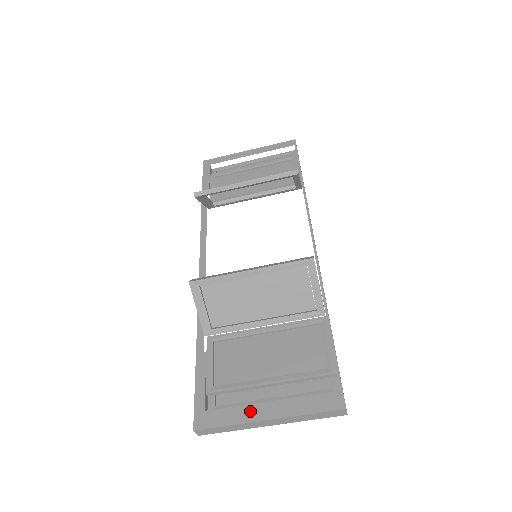
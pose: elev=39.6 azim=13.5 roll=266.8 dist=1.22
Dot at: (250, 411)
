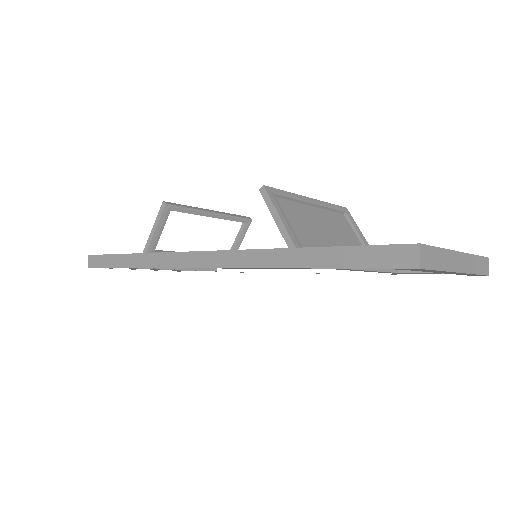
Dot at: occluded
